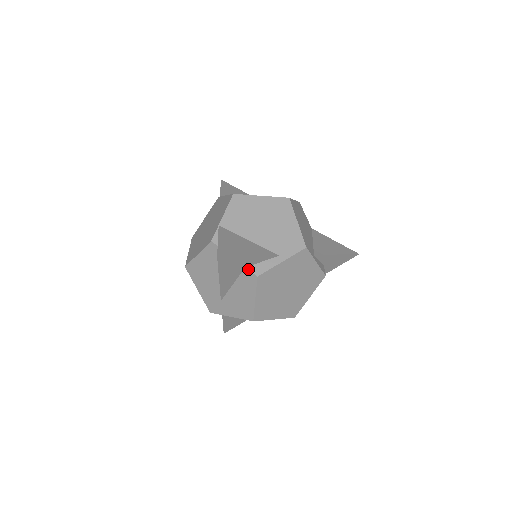
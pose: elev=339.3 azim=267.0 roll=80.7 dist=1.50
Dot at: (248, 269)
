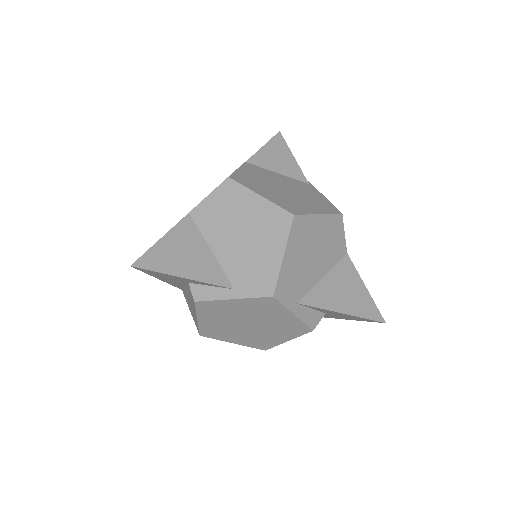
Dot at: (190, 286)
